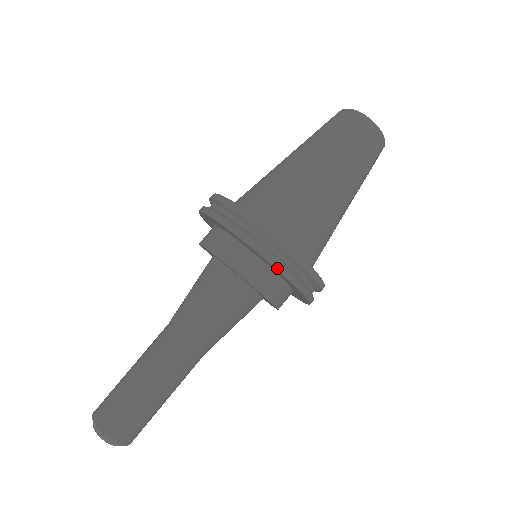
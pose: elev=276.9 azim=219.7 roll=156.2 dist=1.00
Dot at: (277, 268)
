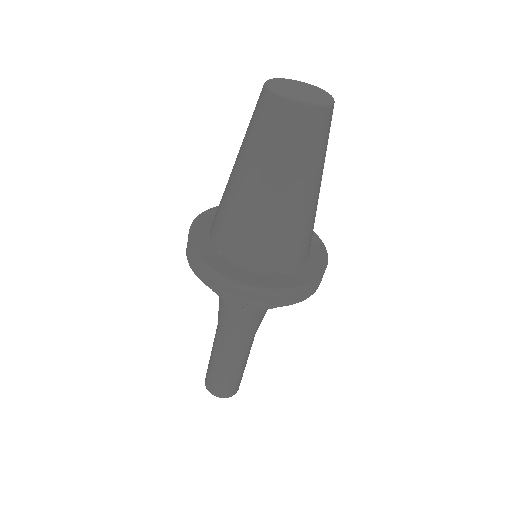
Dot at: occluded
